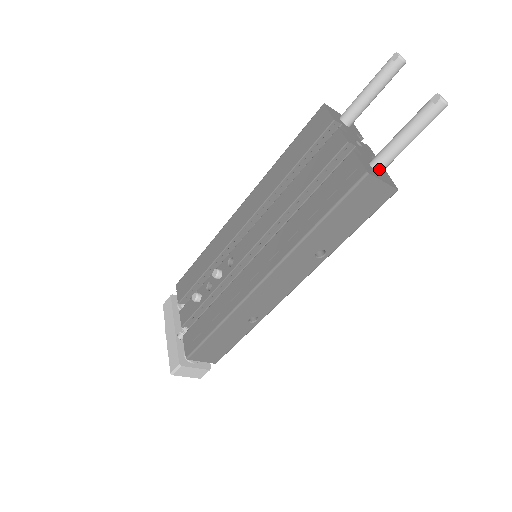
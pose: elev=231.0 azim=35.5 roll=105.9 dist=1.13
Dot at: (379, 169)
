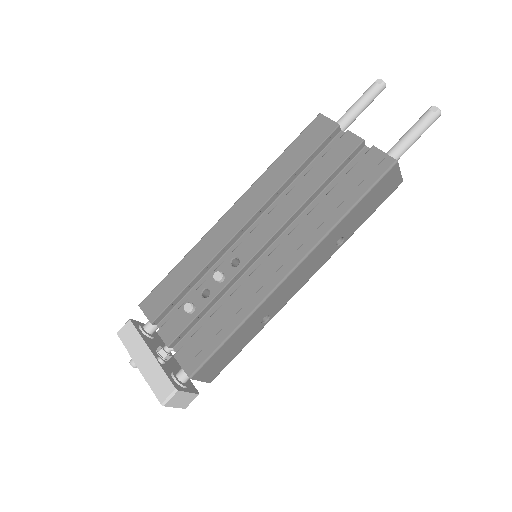
Dot at: occluded
